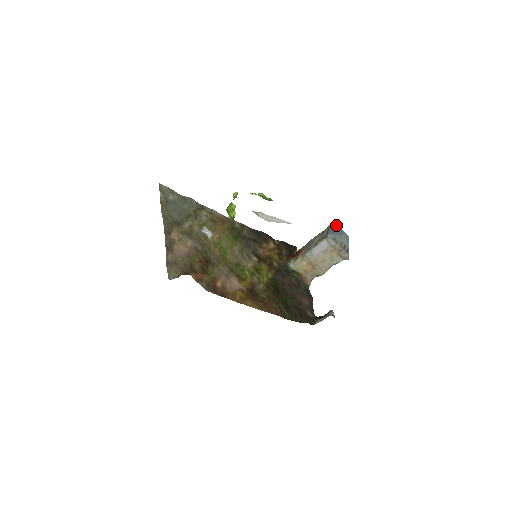
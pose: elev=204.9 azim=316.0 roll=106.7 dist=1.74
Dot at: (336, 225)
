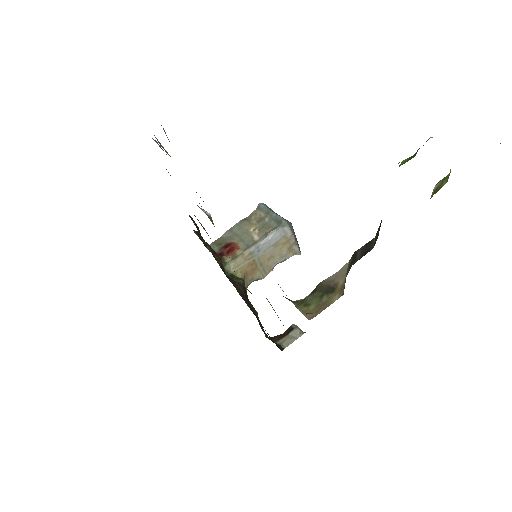
Dot at: (271, 209)
